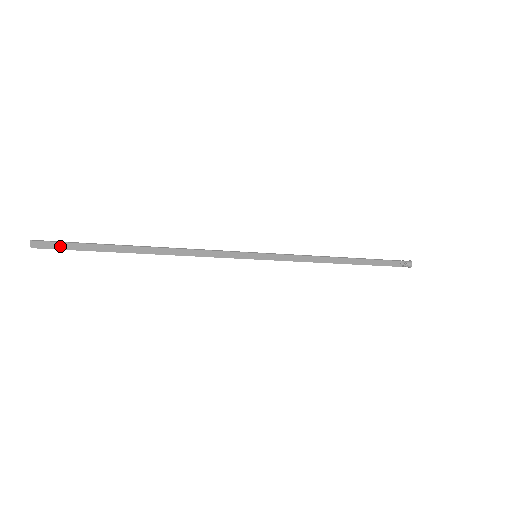
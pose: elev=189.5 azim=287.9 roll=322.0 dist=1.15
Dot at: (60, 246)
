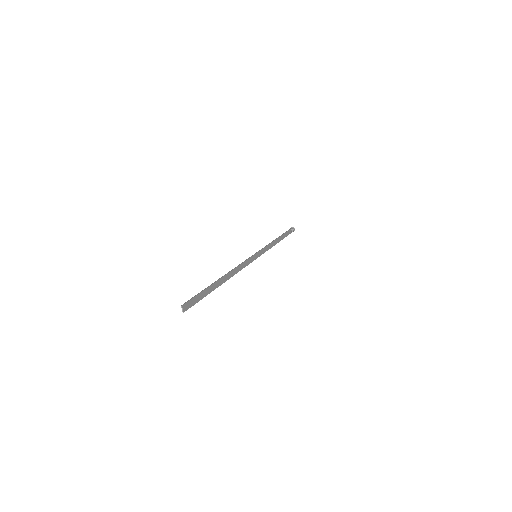
Dot at: (194, 301)
